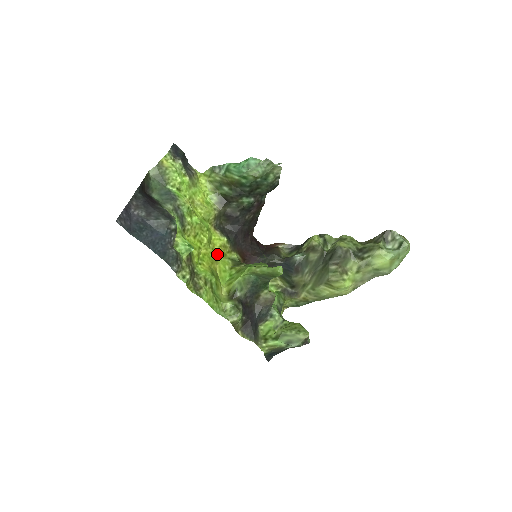
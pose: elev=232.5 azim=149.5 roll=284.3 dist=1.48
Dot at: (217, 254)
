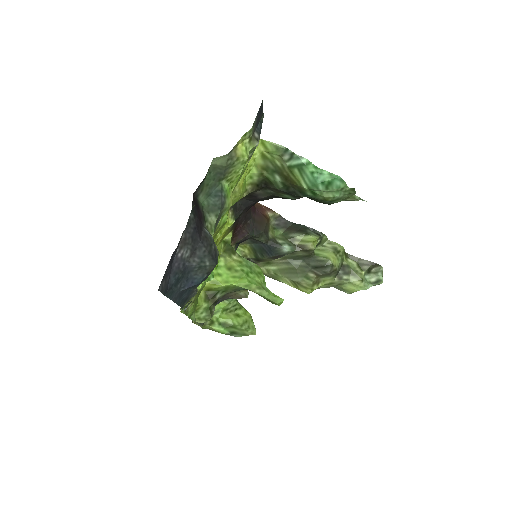
Dot at: (217, 243)
